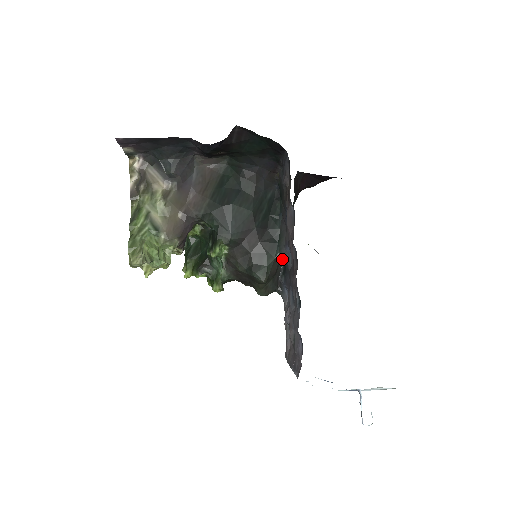
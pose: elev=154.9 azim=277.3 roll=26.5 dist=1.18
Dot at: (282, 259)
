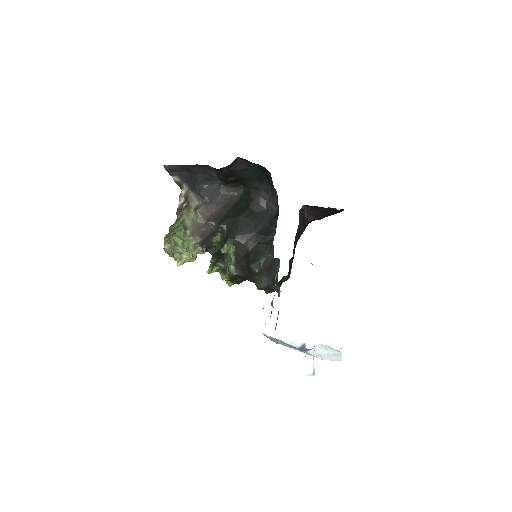
Dot at: (279, 263)
